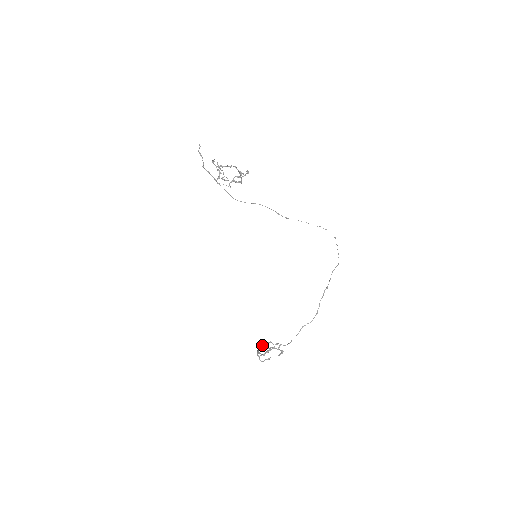
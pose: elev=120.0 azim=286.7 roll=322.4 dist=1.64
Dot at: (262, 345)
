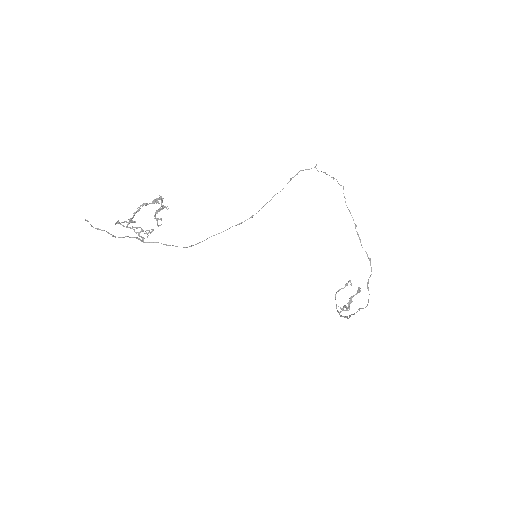
Dot at: (335, 299)
